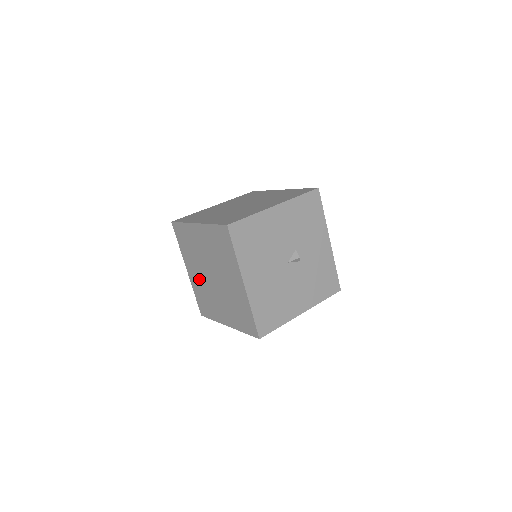
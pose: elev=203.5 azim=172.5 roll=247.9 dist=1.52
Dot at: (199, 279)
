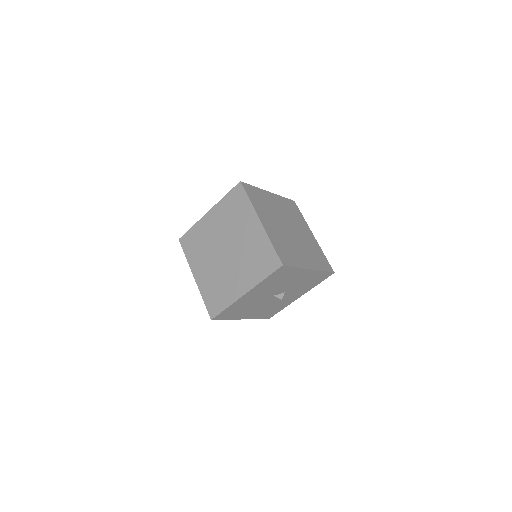
Dot at: (211, 232)
